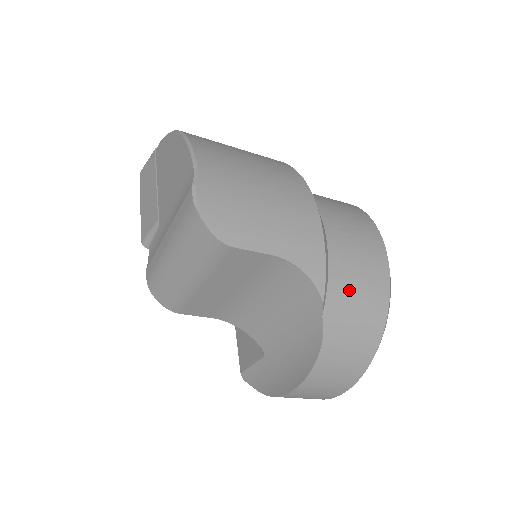
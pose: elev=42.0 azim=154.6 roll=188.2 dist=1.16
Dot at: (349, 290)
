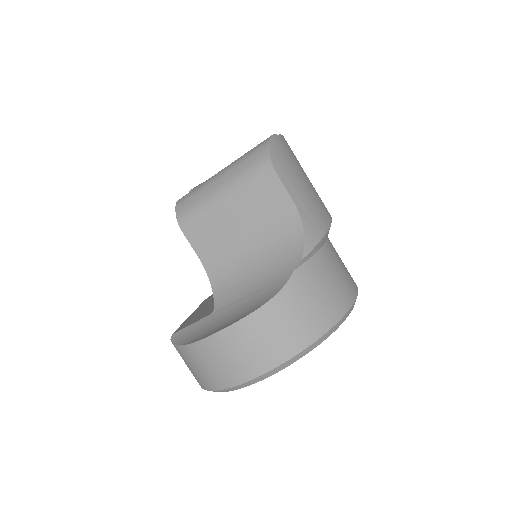
Dot at: (322, 277)
